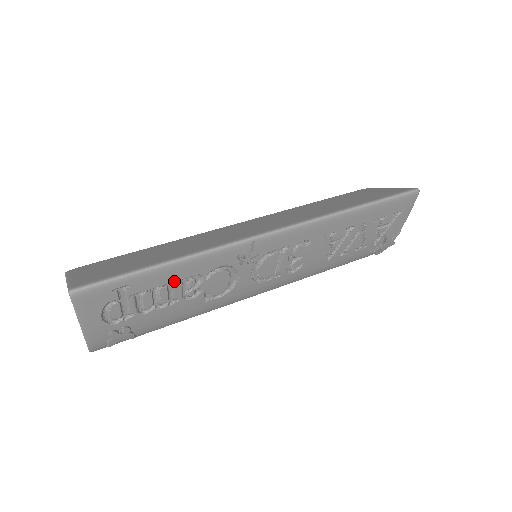
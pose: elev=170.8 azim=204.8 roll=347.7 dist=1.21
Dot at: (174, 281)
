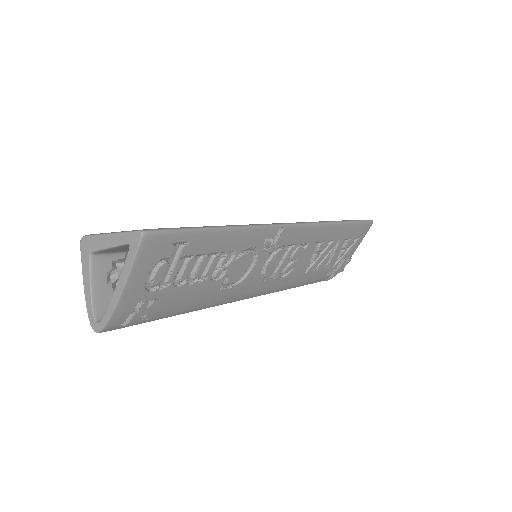
Dot at: (217, 252)
